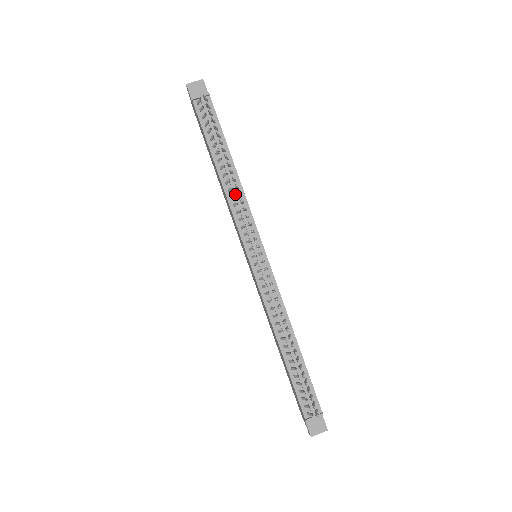
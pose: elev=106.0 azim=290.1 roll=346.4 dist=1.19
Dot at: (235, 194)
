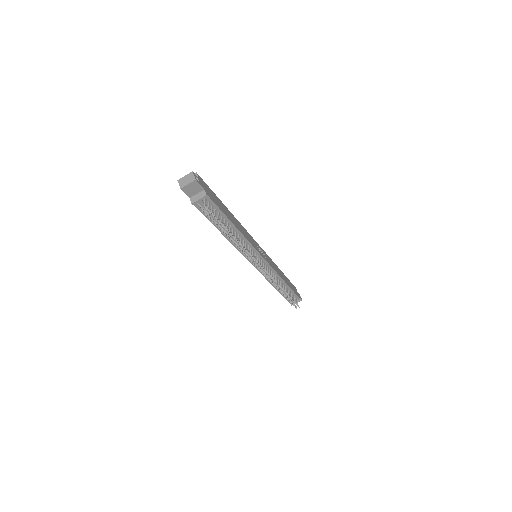
Dot at: occluded
